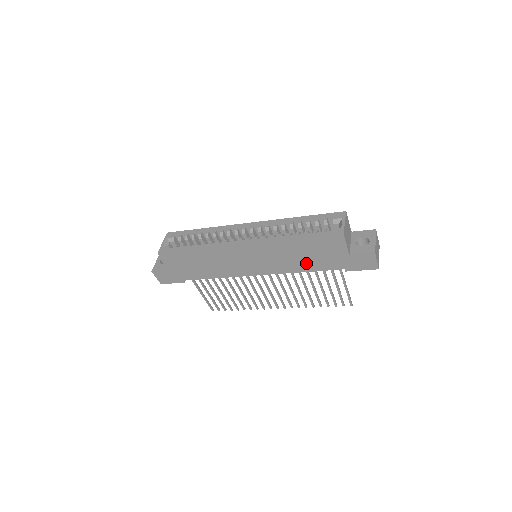
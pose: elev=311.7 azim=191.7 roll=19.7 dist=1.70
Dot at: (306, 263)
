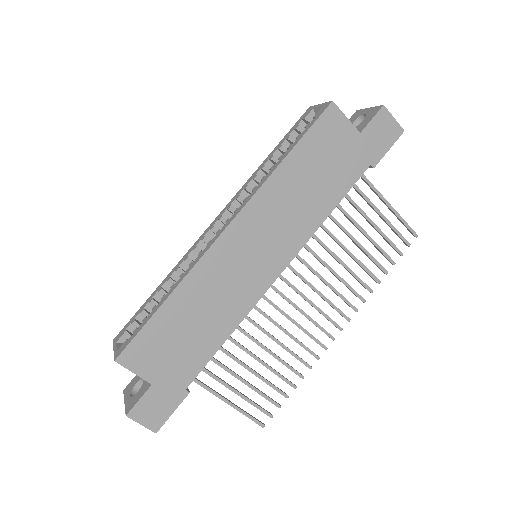
Dot at: (323, 194)
